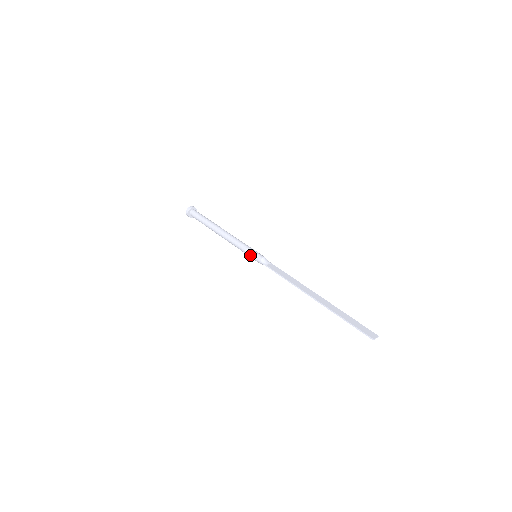
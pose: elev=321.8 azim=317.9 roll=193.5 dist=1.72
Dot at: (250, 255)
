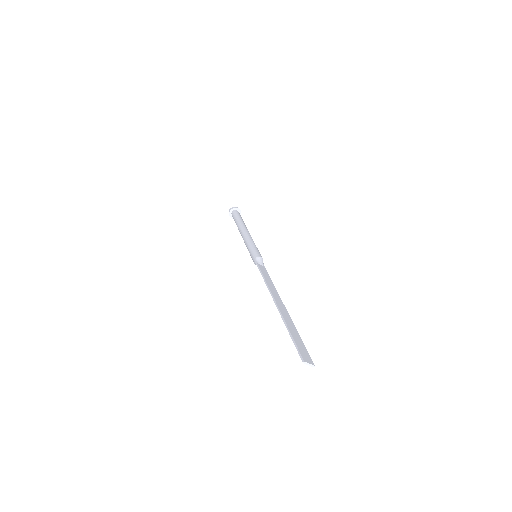
Dot at: (251, 252)
